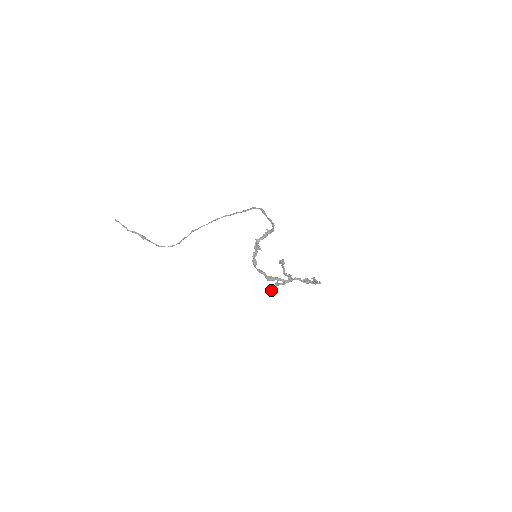
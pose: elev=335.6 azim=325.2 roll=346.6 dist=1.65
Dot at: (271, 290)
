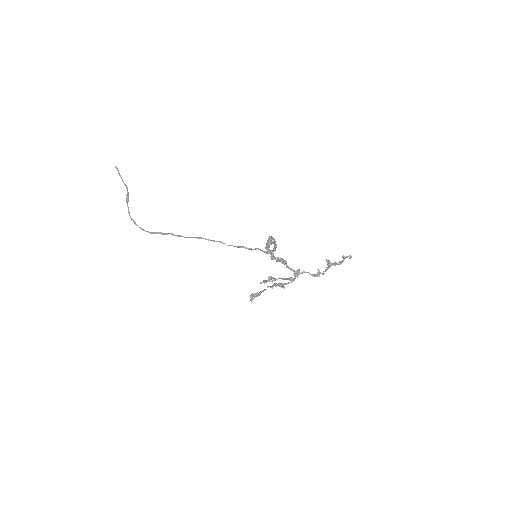
Dot at: (271, 278)
